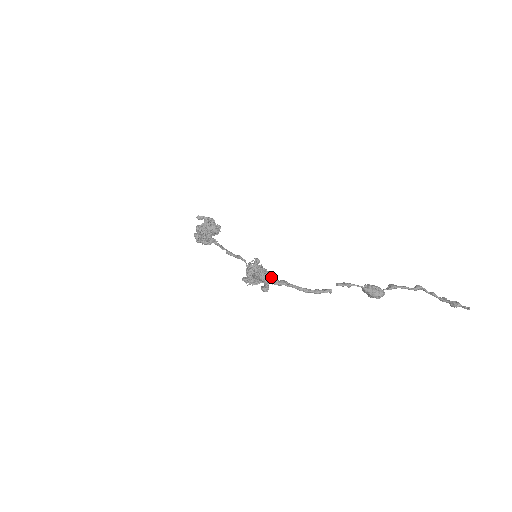
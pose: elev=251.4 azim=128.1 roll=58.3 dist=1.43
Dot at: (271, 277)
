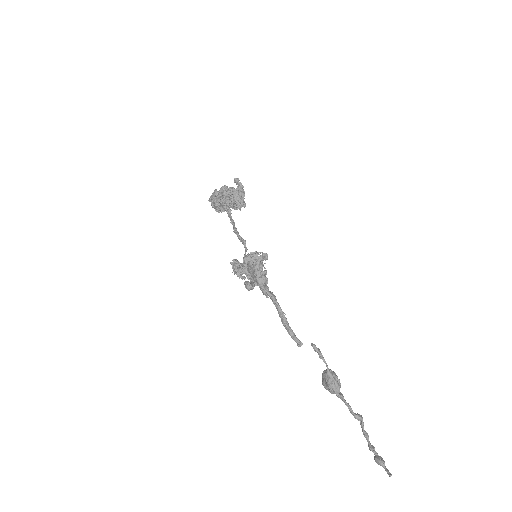
Dot at: (267, 281)
